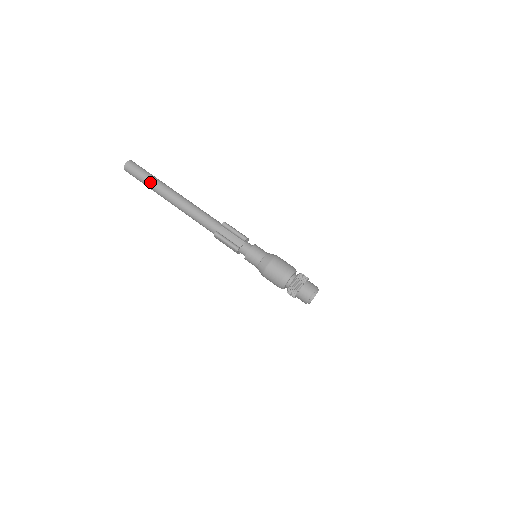
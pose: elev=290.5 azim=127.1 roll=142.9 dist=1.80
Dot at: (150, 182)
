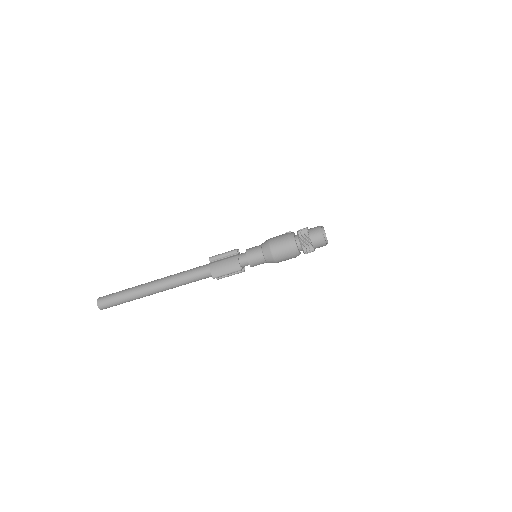
Dot at: occluded
